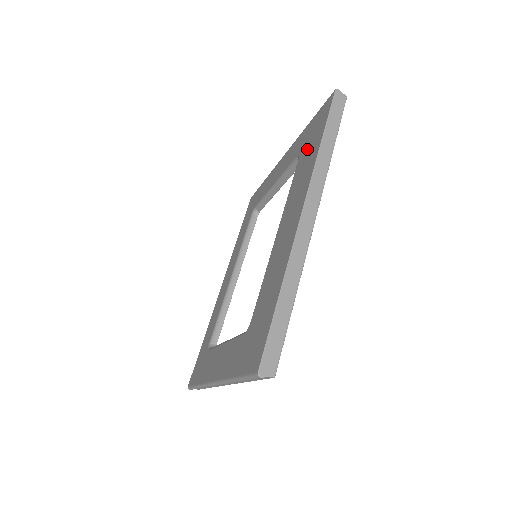
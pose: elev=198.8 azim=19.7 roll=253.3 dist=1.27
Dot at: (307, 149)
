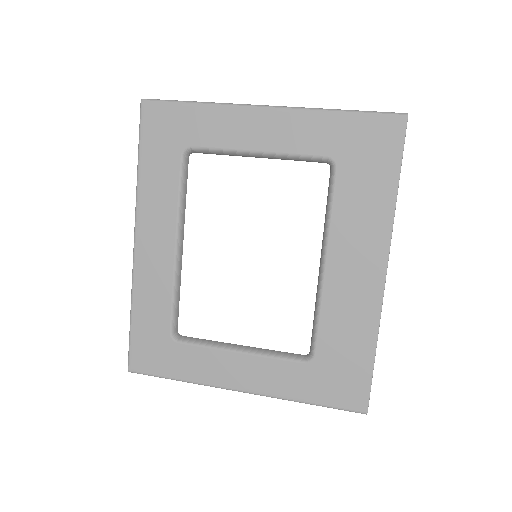
Dot at: (360, 172)
